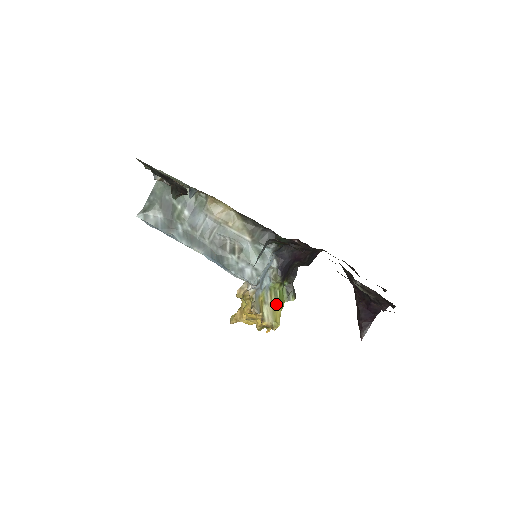
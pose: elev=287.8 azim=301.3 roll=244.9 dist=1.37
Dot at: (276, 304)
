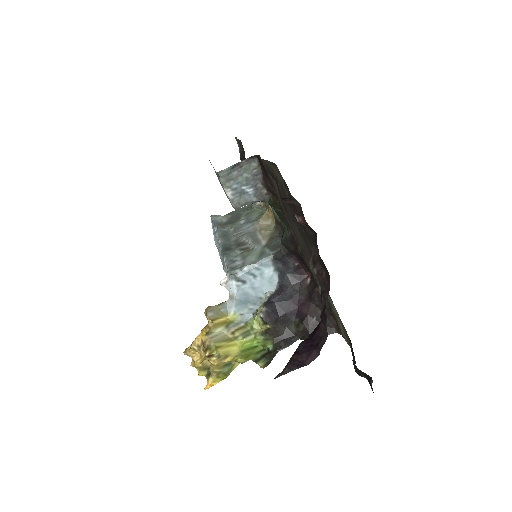
Dot at: (237, 340)
